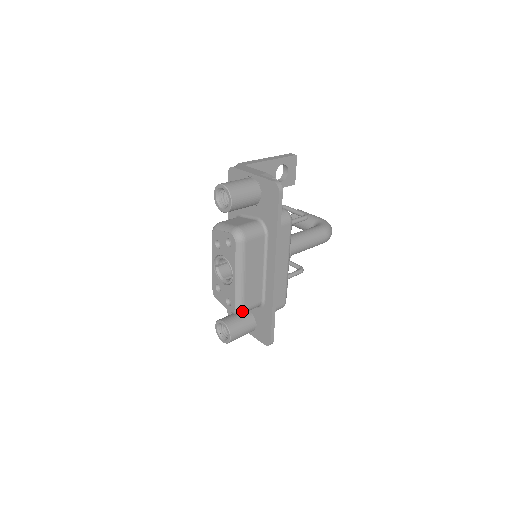
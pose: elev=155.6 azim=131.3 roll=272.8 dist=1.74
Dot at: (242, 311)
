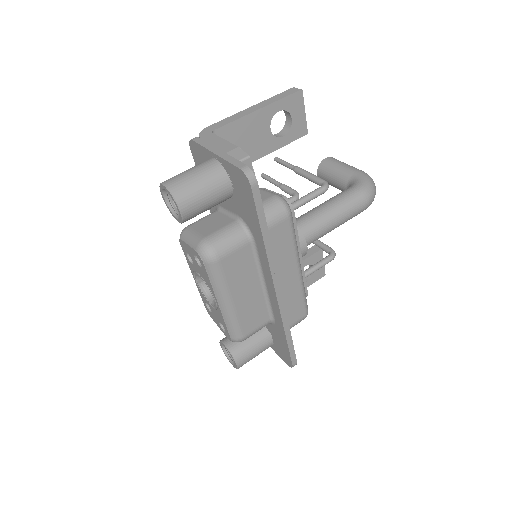
Dot at: (242, 339)
